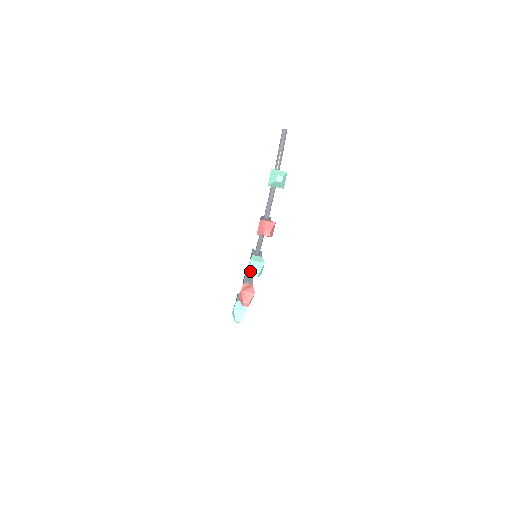
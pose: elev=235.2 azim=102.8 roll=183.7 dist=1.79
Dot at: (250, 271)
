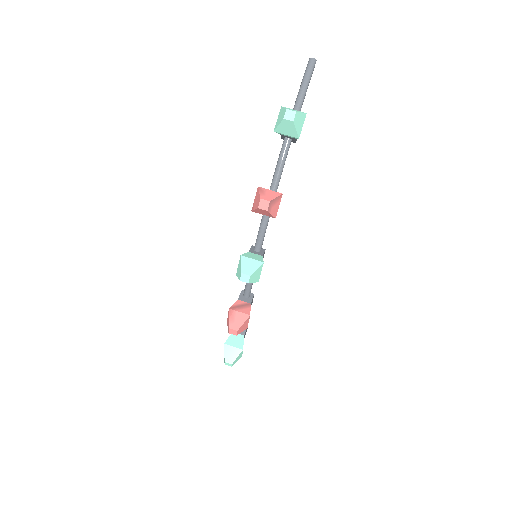
Dot at: (238, 272)
